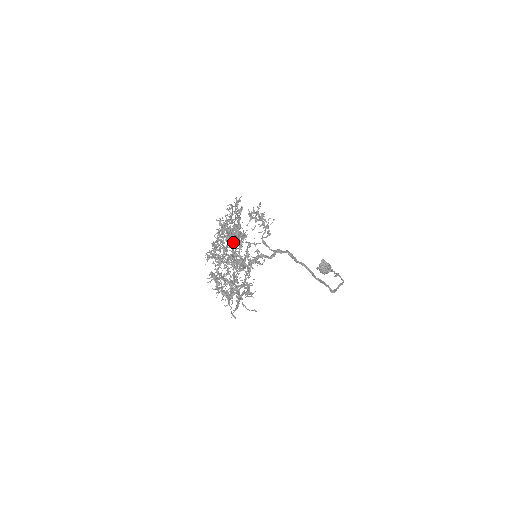
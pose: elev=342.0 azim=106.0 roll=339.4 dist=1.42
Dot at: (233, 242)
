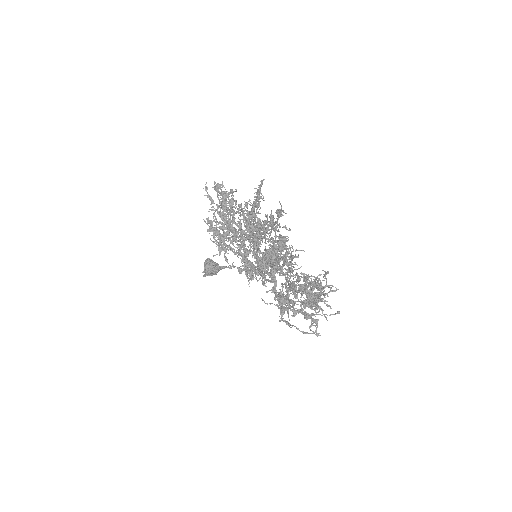
Dot at: occluded
